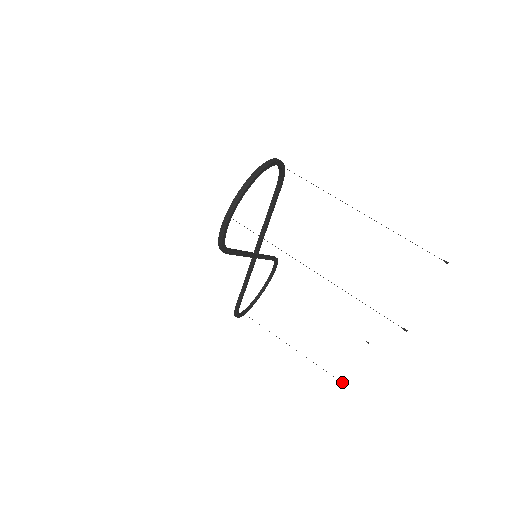
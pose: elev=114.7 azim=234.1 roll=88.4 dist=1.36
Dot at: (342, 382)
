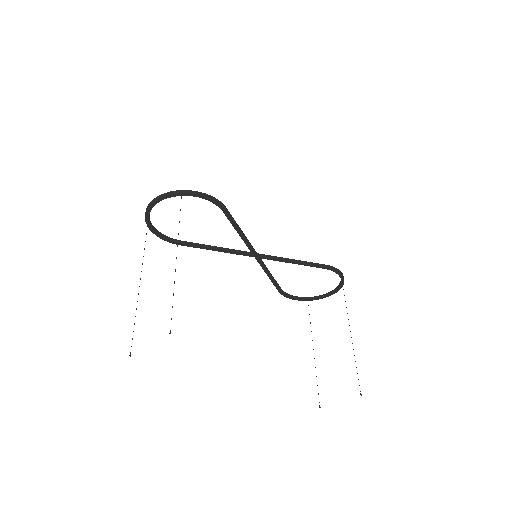
Dot at: occluded
